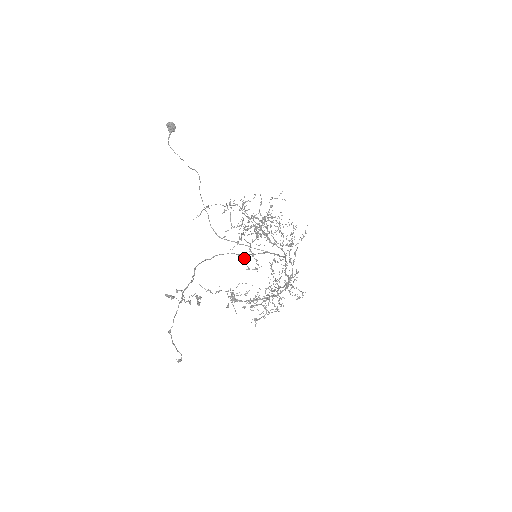
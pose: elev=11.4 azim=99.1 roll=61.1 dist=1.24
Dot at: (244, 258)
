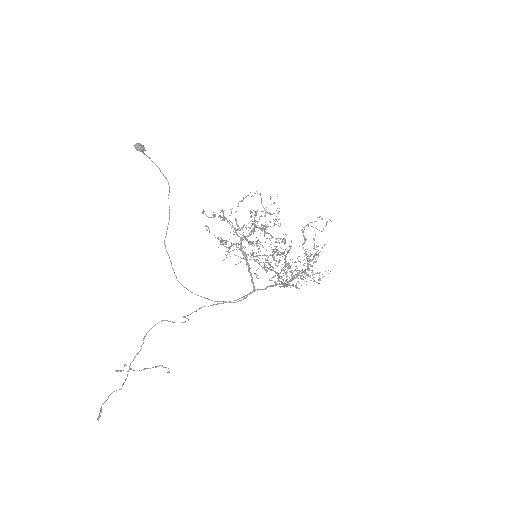
Dot at: occluded
